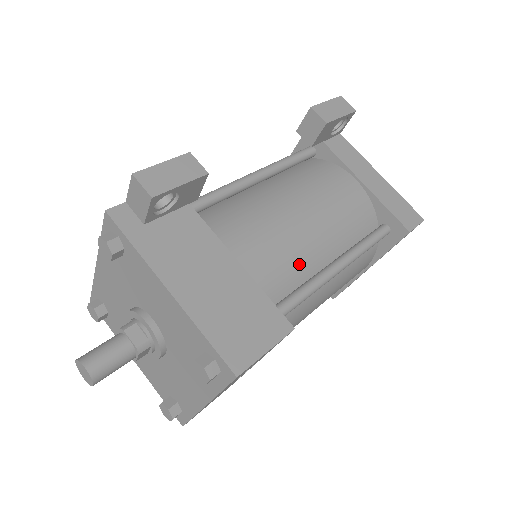
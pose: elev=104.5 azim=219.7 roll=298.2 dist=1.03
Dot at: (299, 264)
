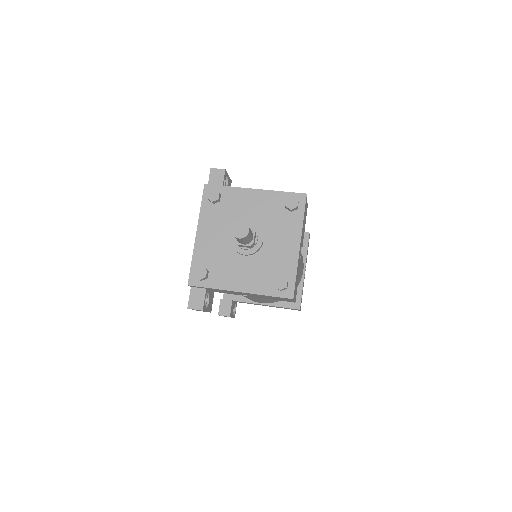
Dot at: occluded
